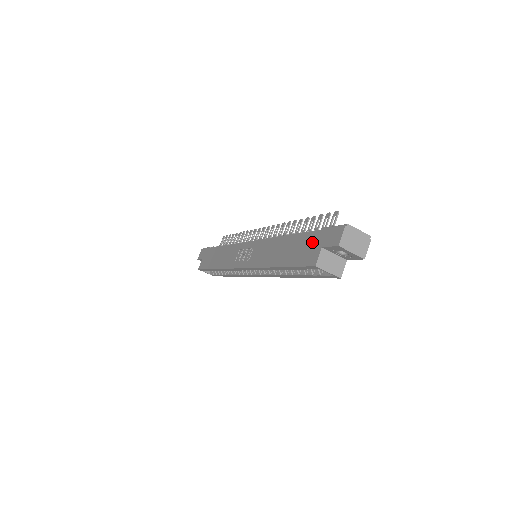
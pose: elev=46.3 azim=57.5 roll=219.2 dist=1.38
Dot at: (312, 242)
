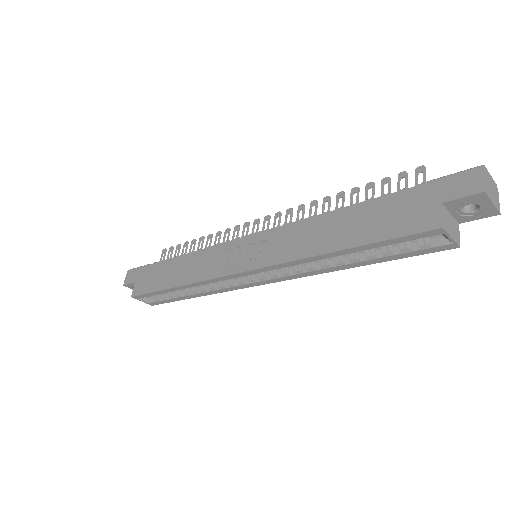
Dot at: (412, 202)
